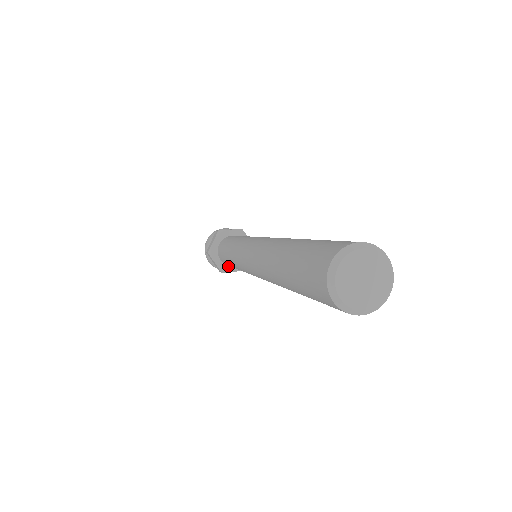
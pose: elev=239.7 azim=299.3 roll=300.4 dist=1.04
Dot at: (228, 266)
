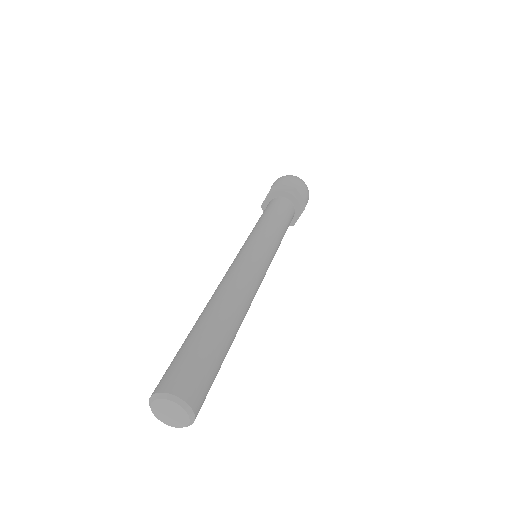
Dot at: occluded
